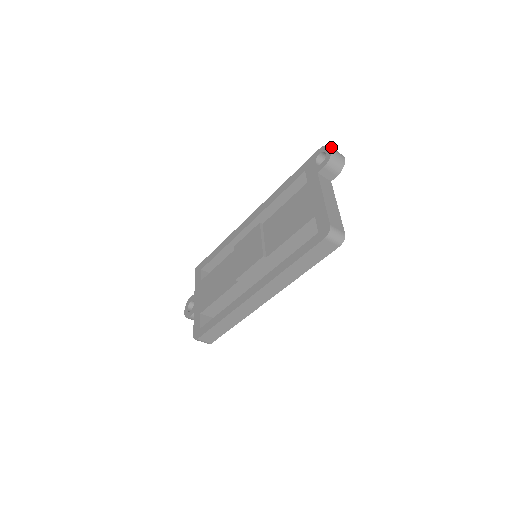
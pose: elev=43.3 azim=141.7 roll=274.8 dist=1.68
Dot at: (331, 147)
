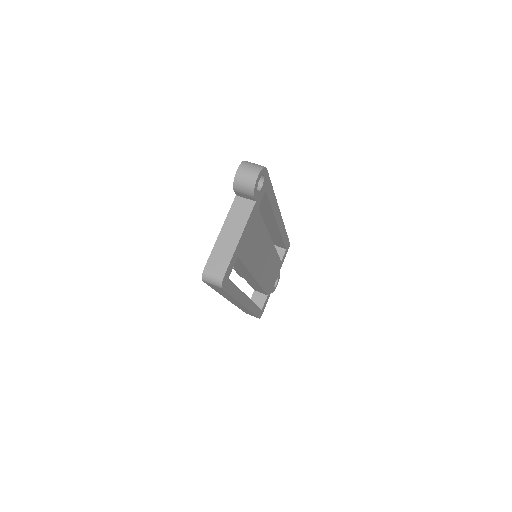
Dot at: (240, 166)
